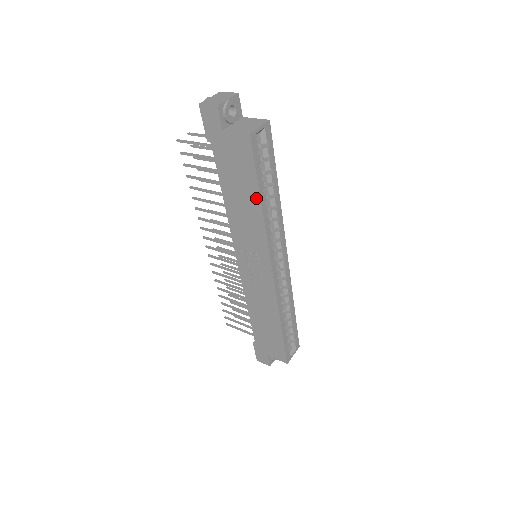
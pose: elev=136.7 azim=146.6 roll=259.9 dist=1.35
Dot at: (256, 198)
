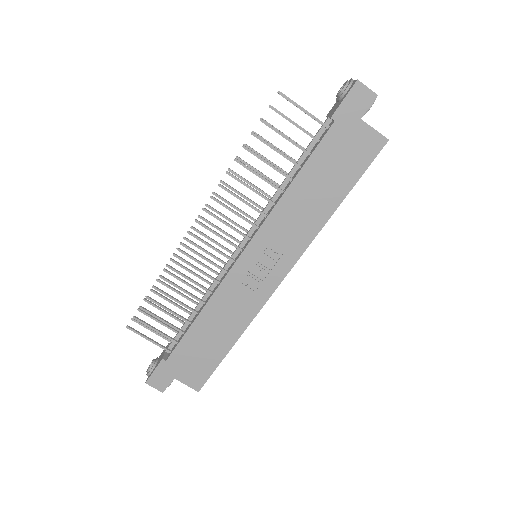
Dot at: (338, 199)
